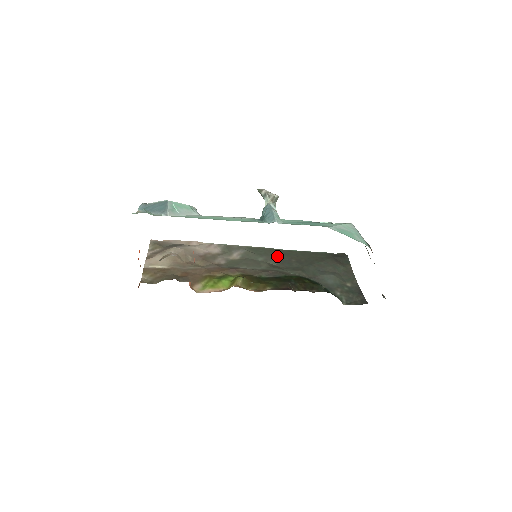
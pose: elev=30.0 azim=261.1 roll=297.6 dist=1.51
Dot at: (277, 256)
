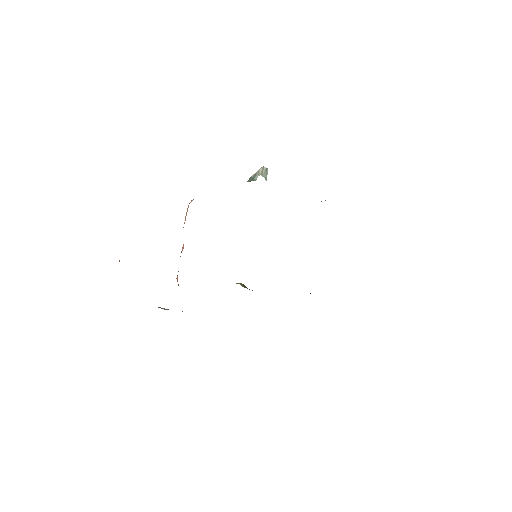
Dot at: occluded
